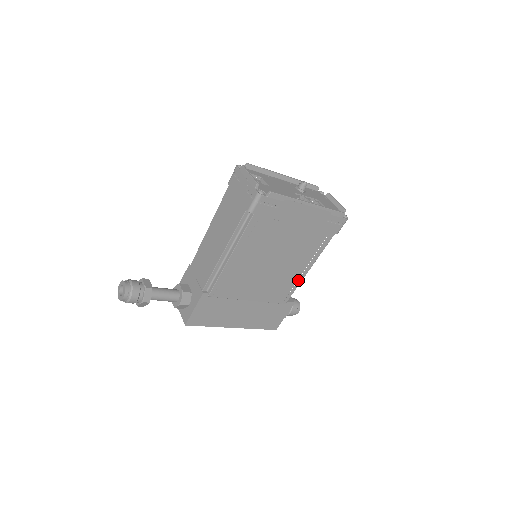
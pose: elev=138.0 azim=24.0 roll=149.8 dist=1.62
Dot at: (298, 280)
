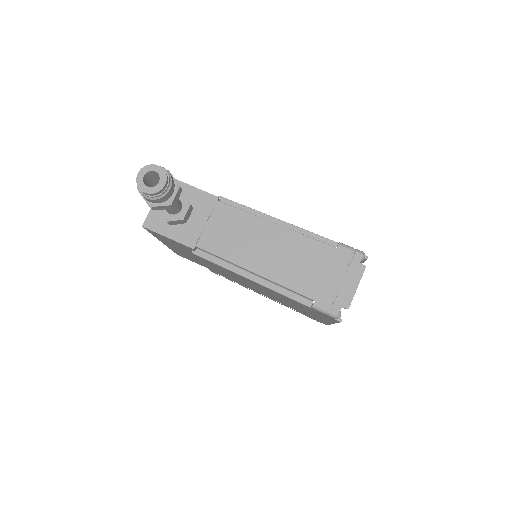
Dot at: (243, 286)
